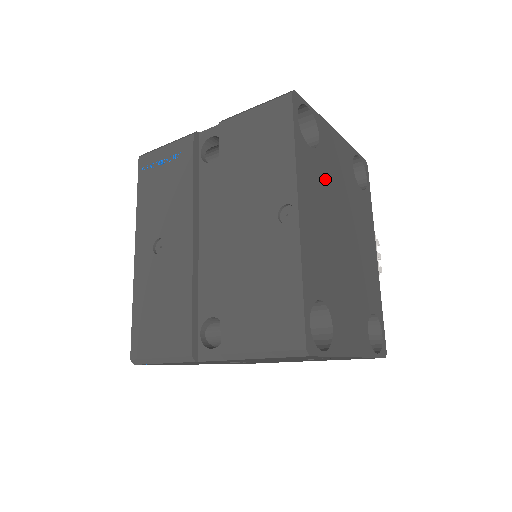
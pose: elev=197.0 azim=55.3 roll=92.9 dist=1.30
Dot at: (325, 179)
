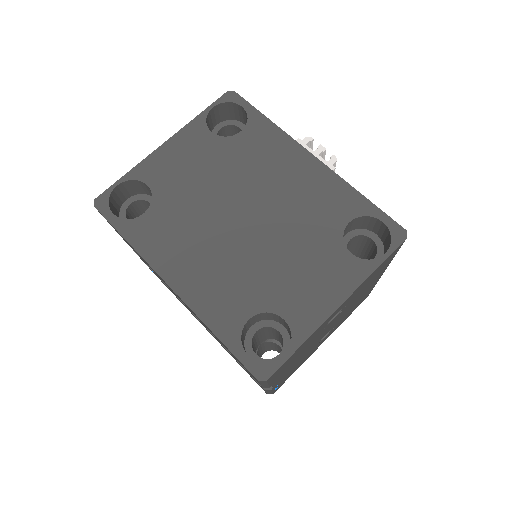
Dot at: (182, 209)
